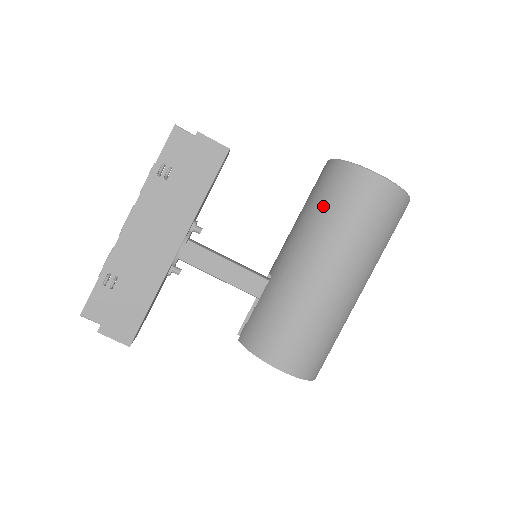
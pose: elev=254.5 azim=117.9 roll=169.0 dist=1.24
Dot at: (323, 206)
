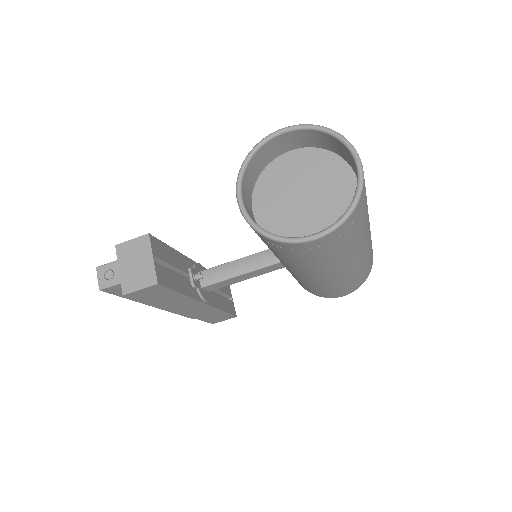
Dot at: occluded
